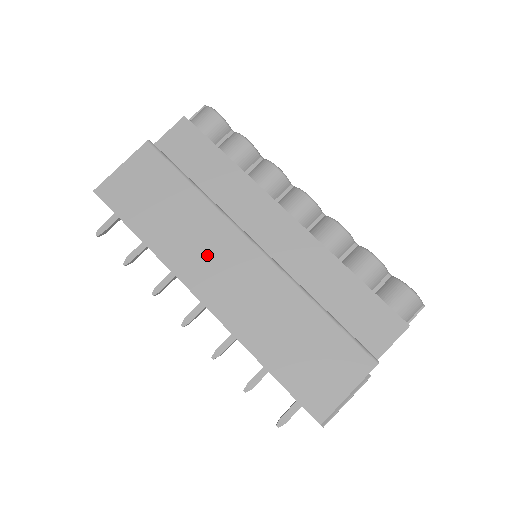
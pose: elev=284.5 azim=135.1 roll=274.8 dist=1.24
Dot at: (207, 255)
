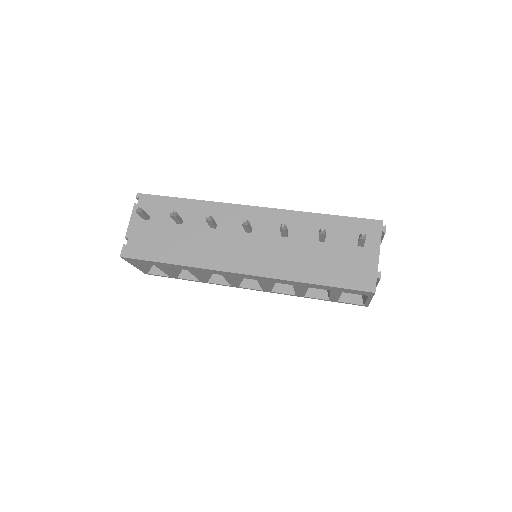
Dot at: occluded
